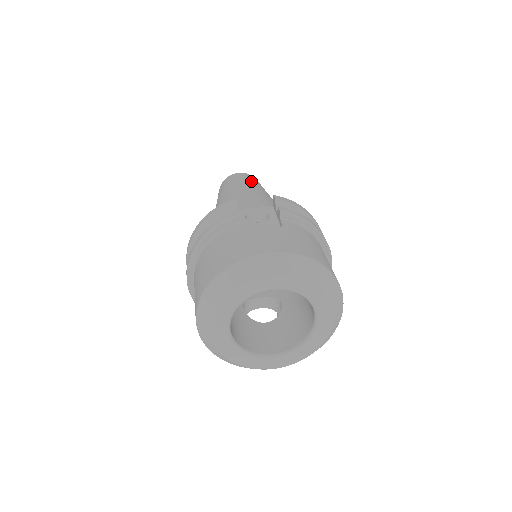
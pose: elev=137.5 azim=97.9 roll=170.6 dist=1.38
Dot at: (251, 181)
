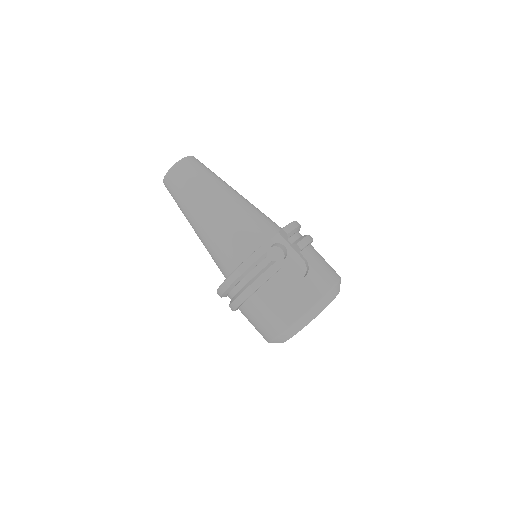
Dot at: (208, 176)
